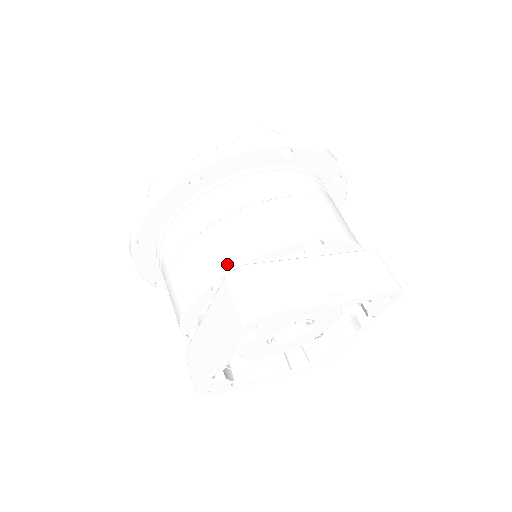
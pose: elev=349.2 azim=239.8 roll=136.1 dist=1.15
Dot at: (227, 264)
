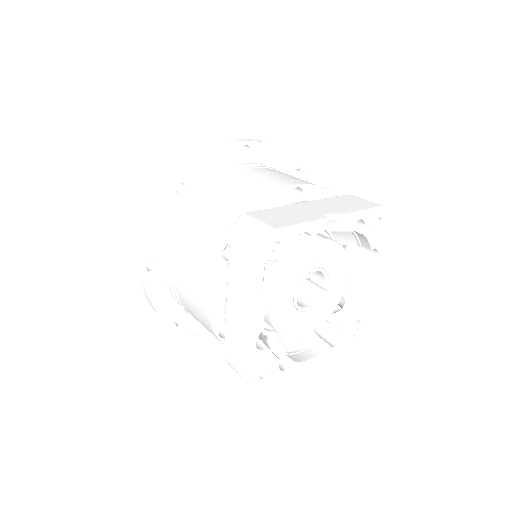
Dot at: (229, 227)
